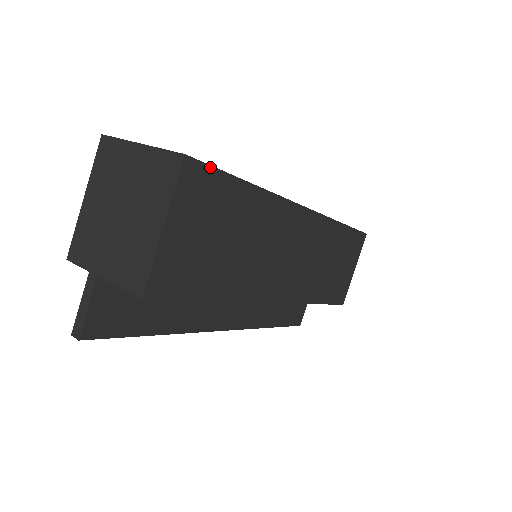
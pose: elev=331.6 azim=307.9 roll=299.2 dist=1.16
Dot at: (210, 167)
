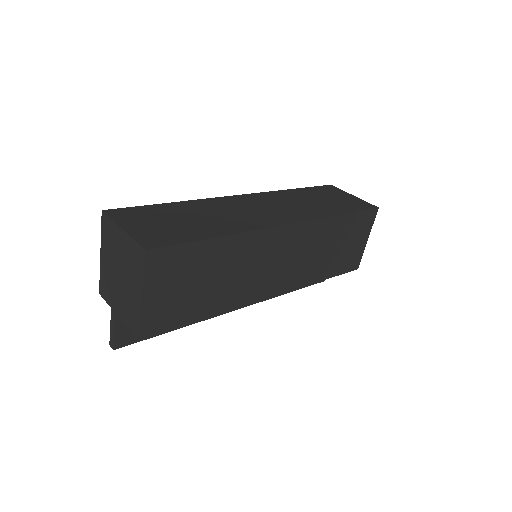
Dot at: (172, 247)
